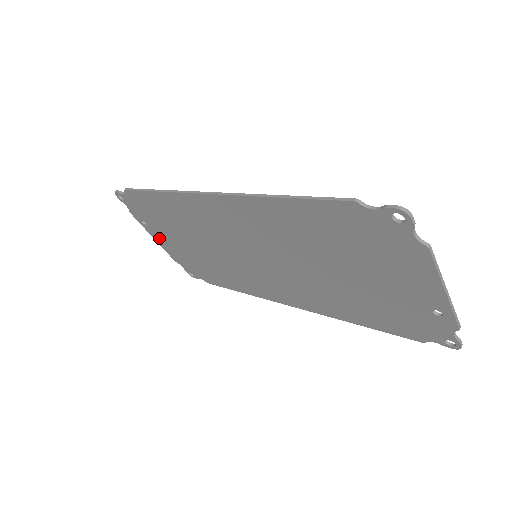
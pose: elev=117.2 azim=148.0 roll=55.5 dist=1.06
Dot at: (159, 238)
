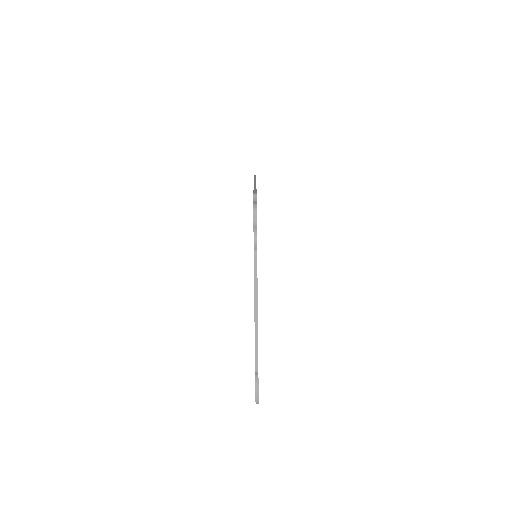
Dot at: occluded
